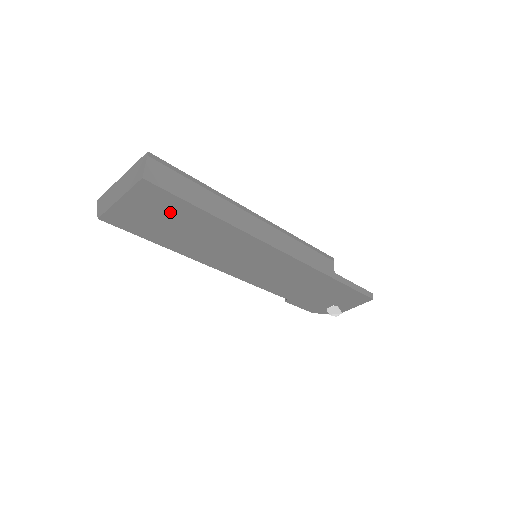
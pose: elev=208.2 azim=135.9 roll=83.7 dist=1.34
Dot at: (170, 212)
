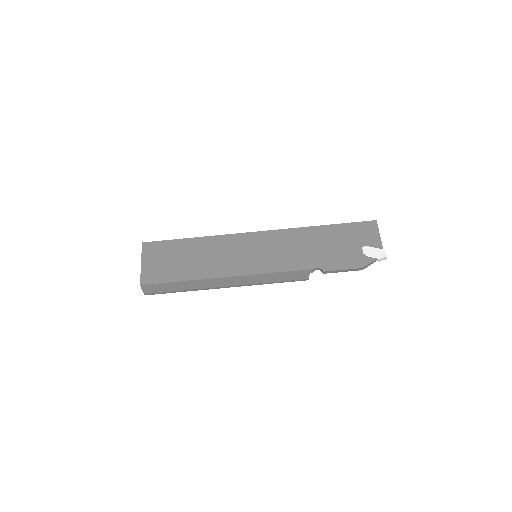
Dot at: (170, 253)
